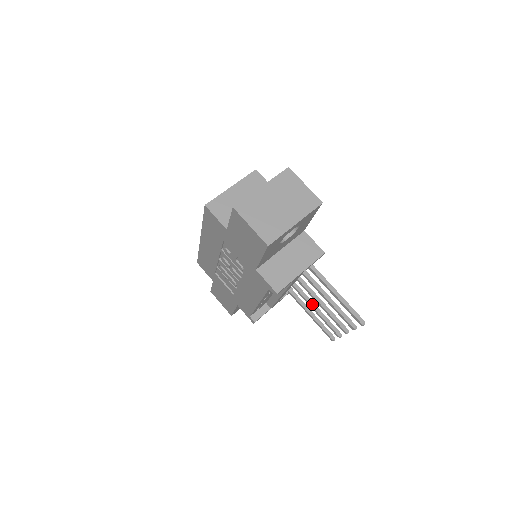
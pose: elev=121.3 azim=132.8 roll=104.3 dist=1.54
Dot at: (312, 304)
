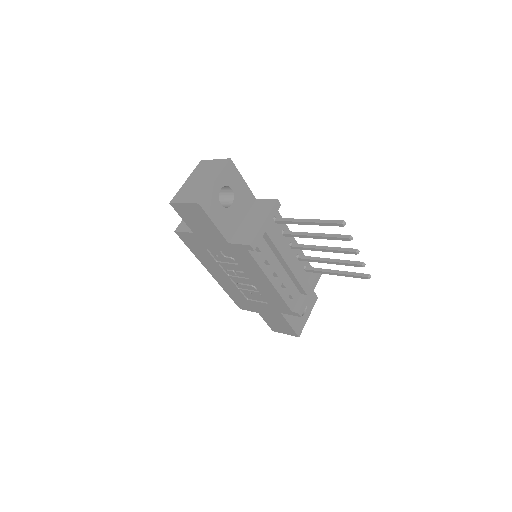
Dot at: (325, 260)
